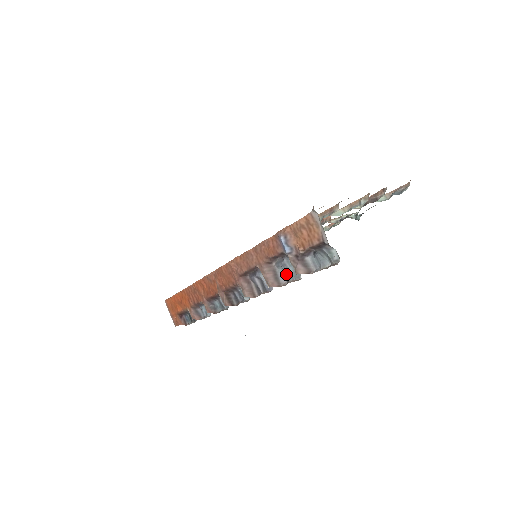
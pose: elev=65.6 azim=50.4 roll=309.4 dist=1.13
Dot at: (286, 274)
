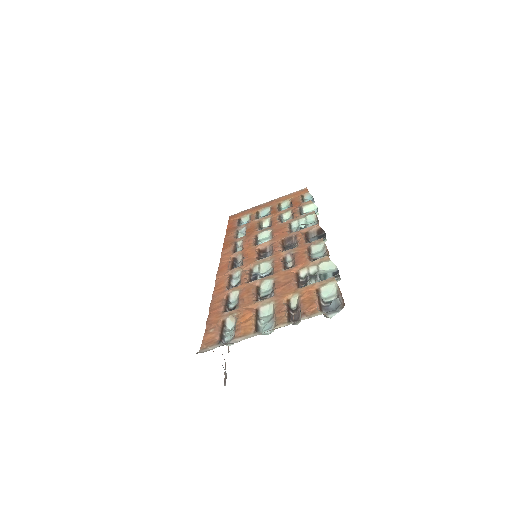
Dot at: occluded
